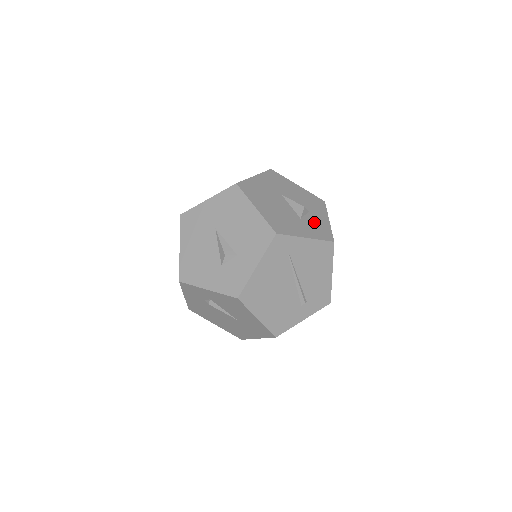
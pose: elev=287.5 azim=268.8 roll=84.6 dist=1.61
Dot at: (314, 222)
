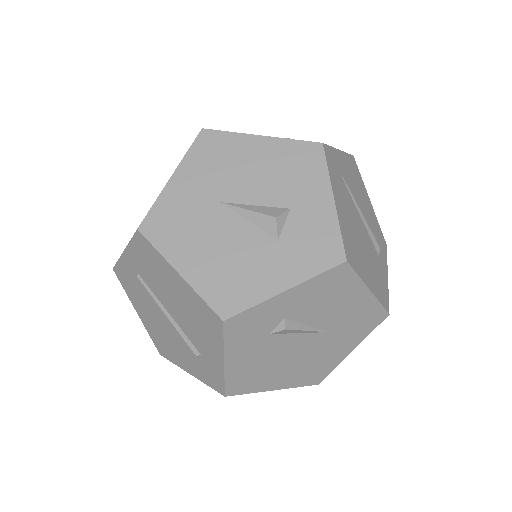
Dot at: occluded
